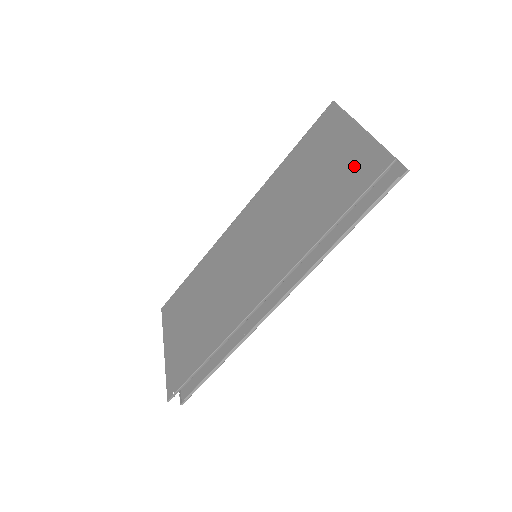
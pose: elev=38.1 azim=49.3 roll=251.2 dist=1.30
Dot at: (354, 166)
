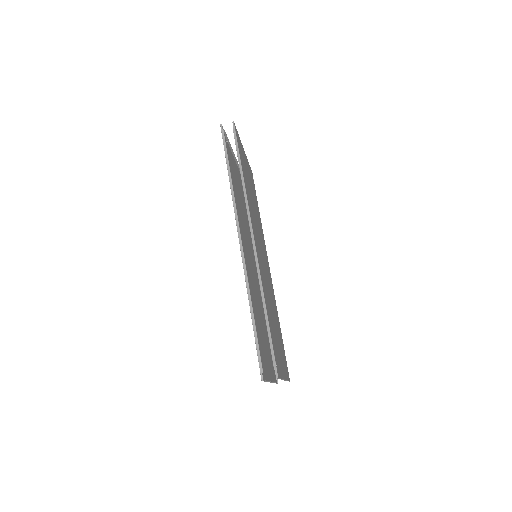
Dot at: (229, 156)
